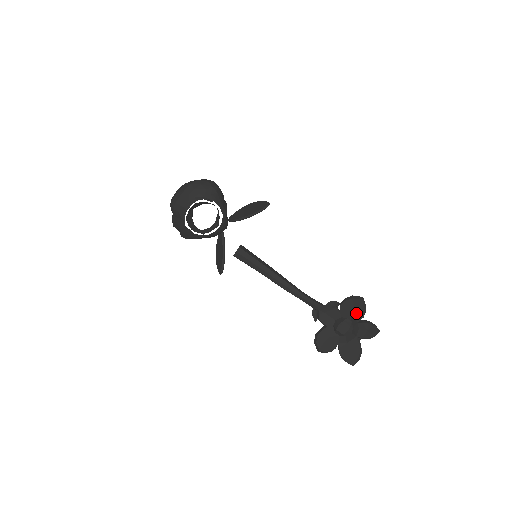
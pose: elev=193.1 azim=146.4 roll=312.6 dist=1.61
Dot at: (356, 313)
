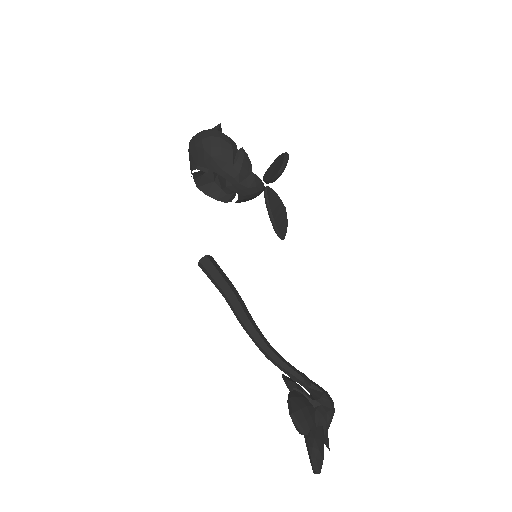
Dot at: occluded
